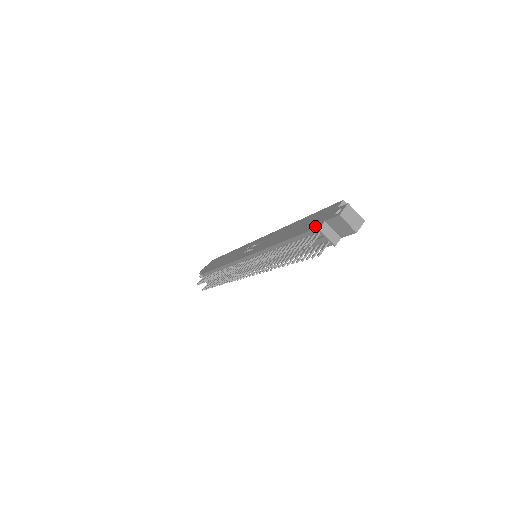
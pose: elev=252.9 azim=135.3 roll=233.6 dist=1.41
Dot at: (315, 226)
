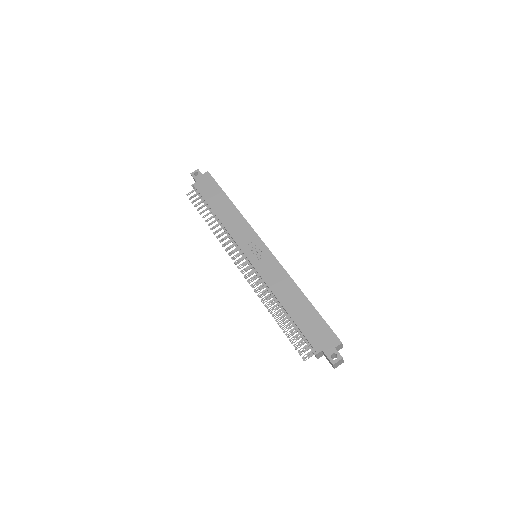
Dot at: (314, 344)
